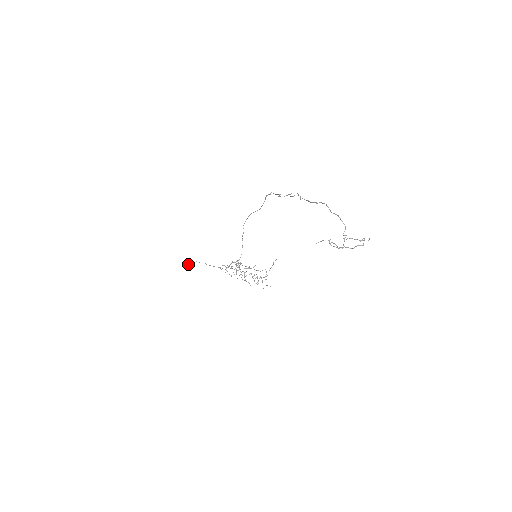
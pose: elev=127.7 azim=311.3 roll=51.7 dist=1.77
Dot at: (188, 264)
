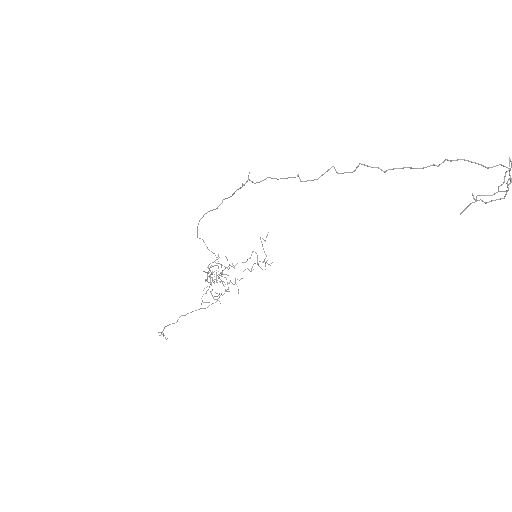
Dot at: occluded
